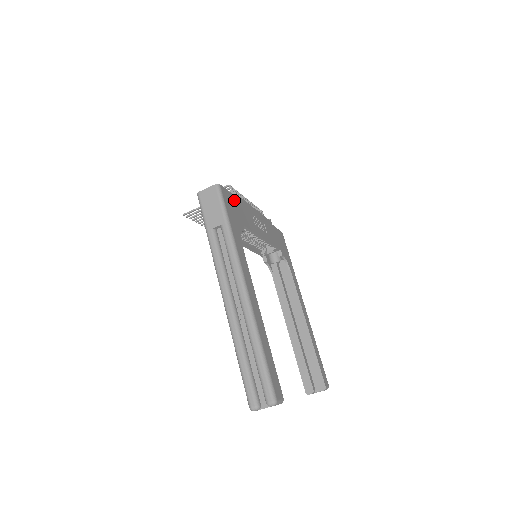
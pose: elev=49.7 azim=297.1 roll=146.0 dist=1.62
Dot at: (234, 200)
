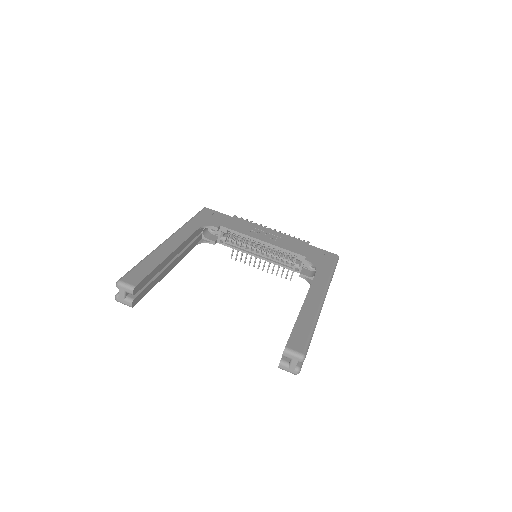
Dot at: (223, 216)
